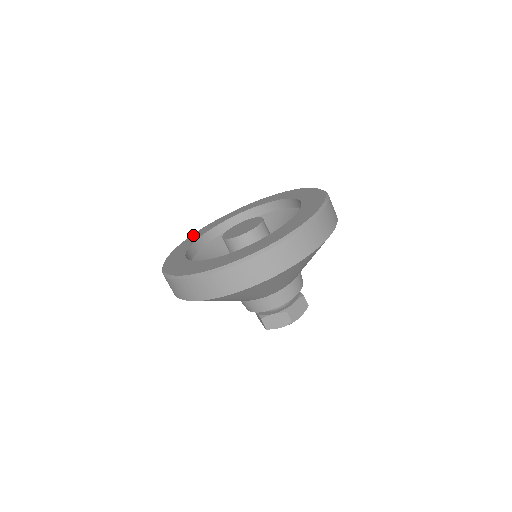
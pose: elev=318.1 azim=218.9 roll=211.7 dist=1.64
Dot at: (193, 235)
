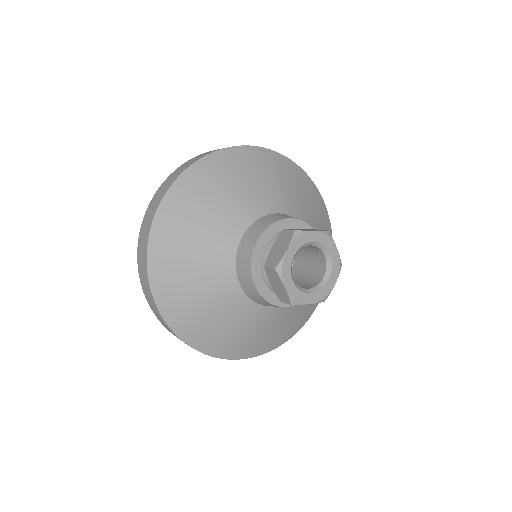
Dot at: occluded
